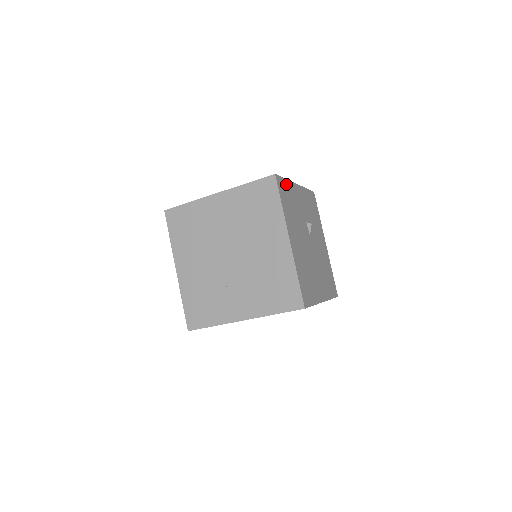
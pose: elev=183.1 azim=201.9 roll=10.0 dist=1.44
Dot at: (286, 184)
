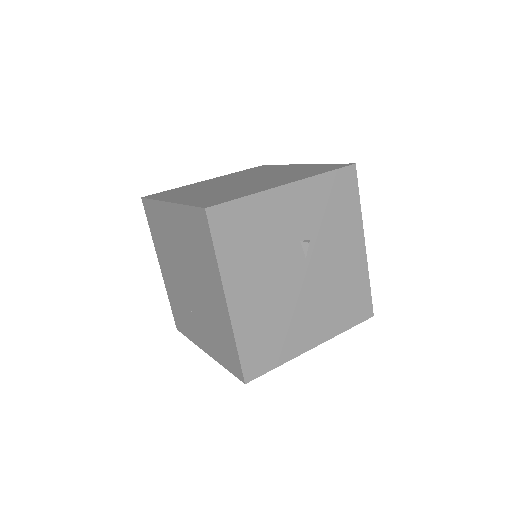
Dot at: (244, 206)
